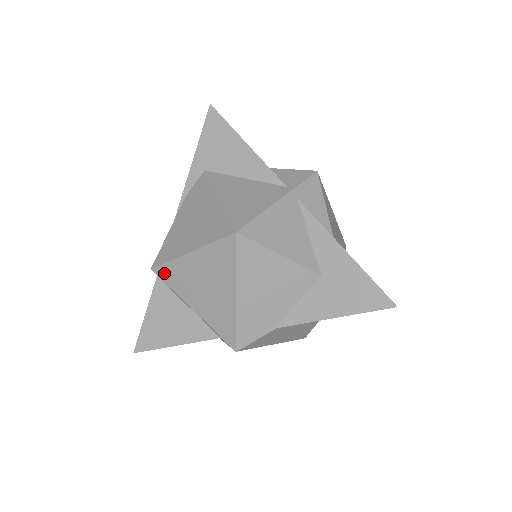
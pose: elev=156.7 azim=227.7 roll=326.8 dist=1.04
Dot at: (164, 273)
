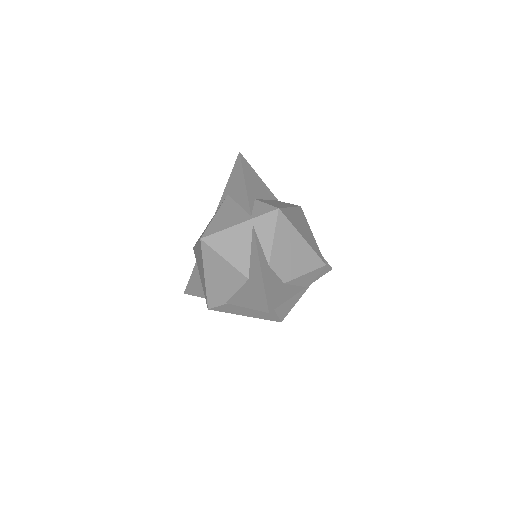
Dot at: occluded
